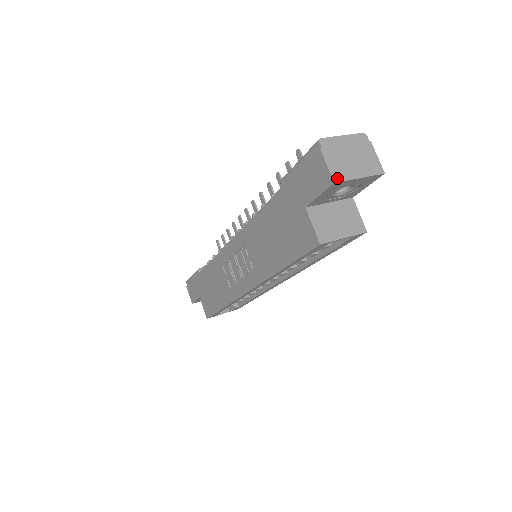
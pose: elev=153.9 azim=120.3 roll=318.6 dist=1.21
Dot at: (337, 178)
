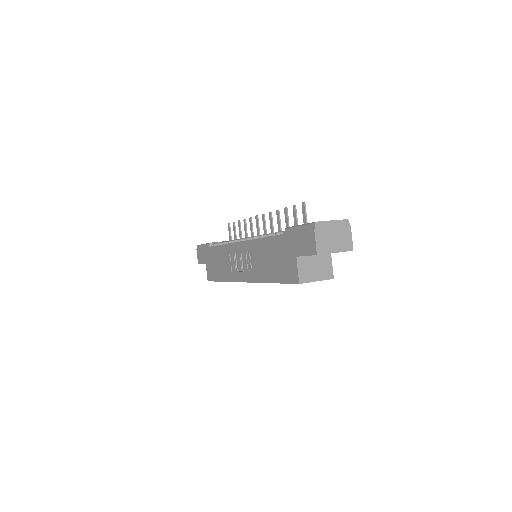
Dot at: (320, 252)
